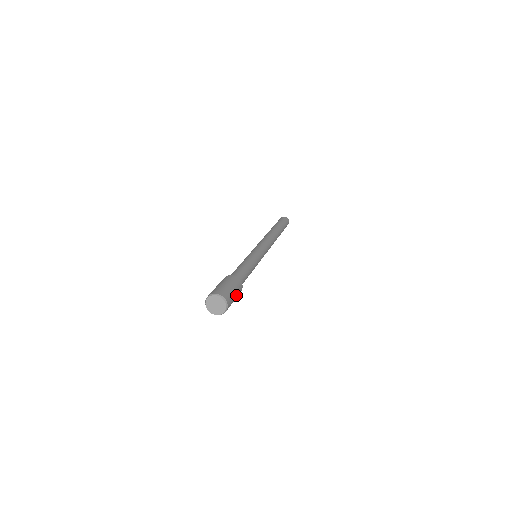
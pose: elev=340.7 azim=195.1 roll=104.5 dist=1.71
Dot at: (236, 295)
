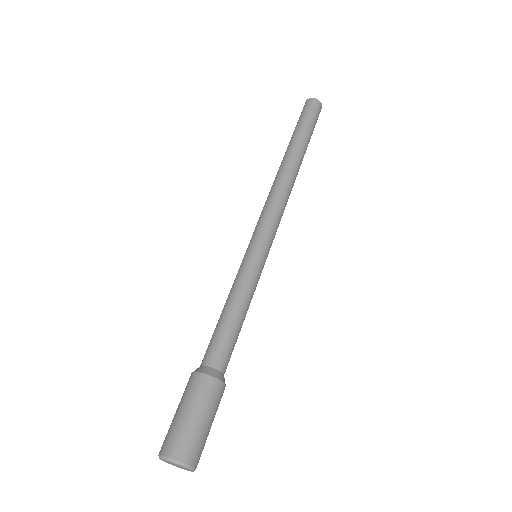
Dot at: occluded
